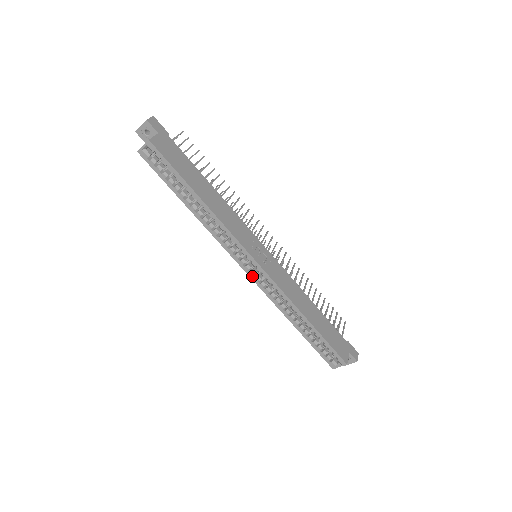
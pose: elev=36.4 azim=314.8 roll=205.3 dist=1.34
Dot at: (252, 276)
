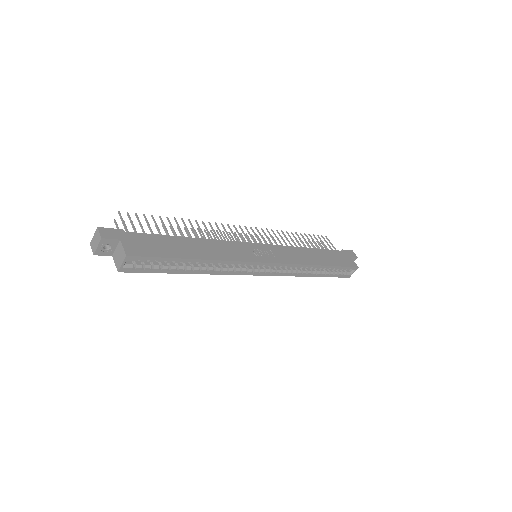
Dot at: (268, 274)
